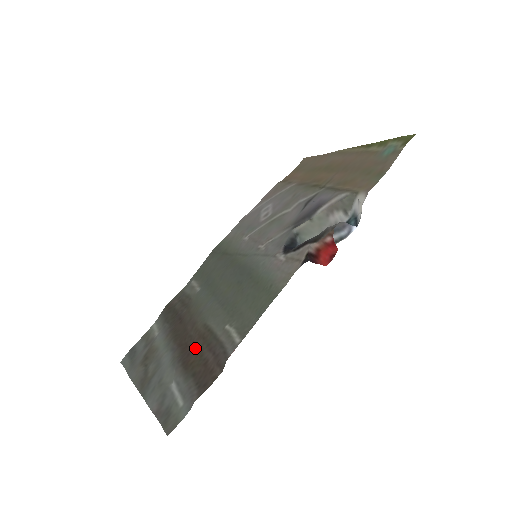
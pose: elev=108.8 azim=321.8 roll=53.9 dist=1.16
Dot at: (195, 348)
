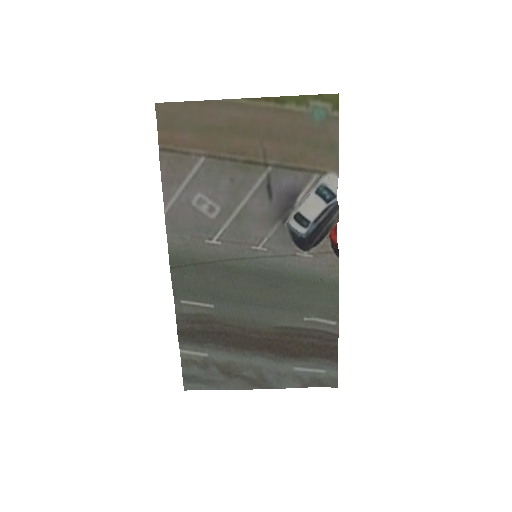
Dot at: (287, 343)
